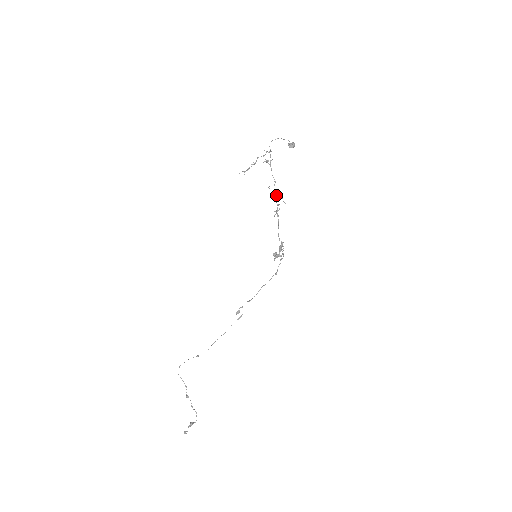
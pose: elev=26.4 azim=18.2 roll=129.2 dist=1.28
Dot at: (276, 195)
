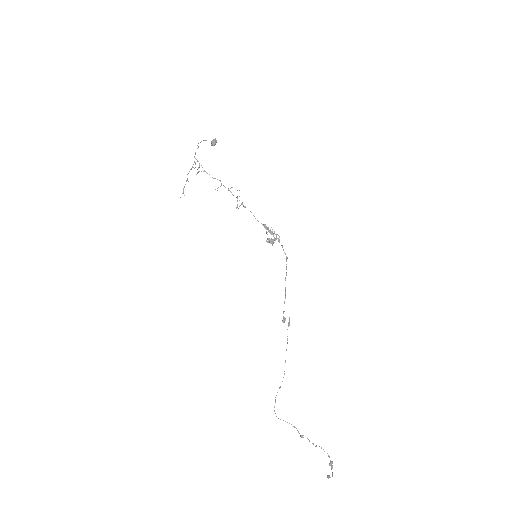
Dot at: occluded
